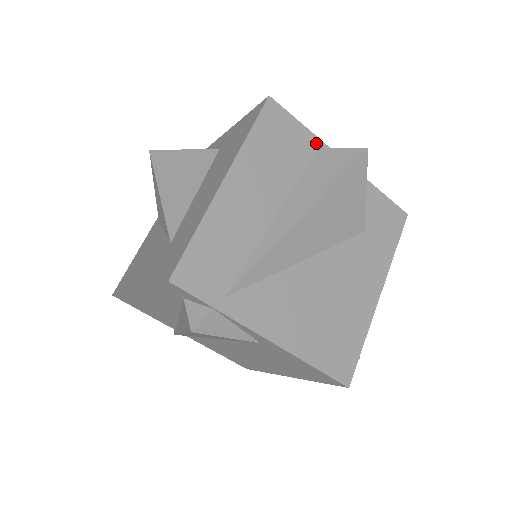
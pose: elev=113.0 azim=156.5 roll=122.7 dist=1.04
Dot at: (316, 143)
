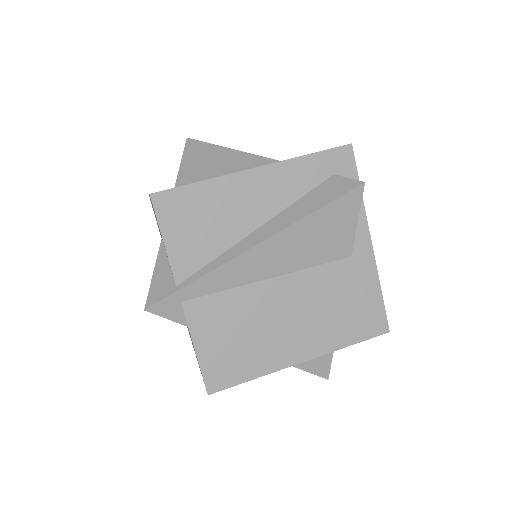
Dot at: occluded
